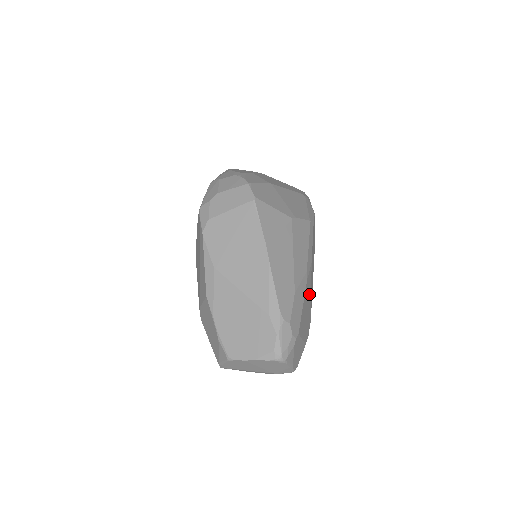
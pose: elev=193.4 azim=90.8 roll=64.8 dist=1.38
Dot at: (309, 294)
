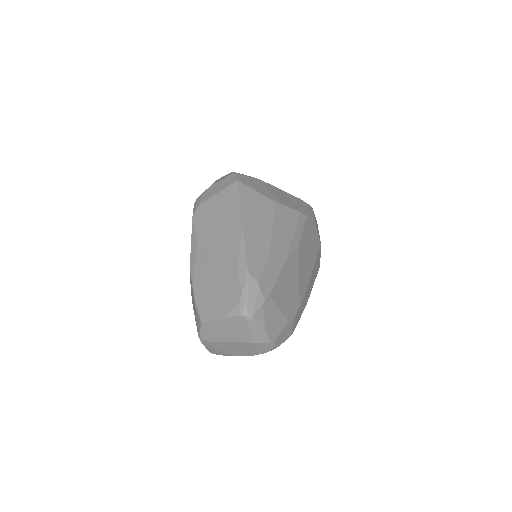
Dot at: (295, 275)
